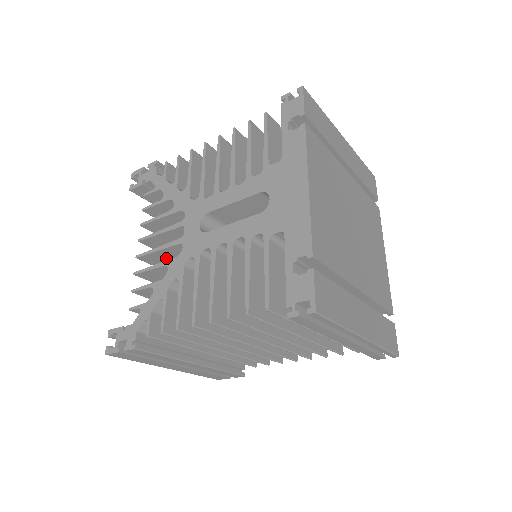
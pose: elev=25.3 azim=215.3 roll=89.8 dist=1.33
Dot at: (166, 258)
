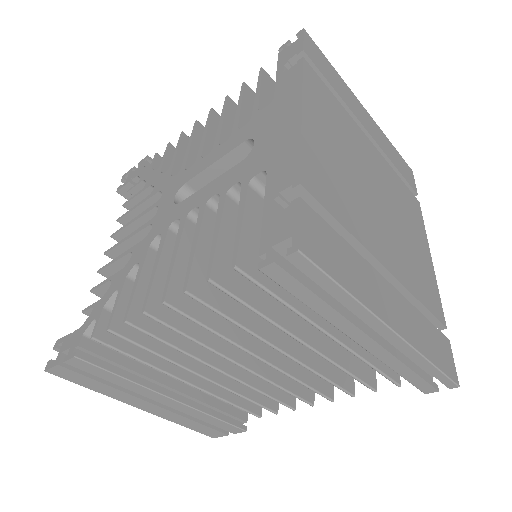
Dot at: occluded
